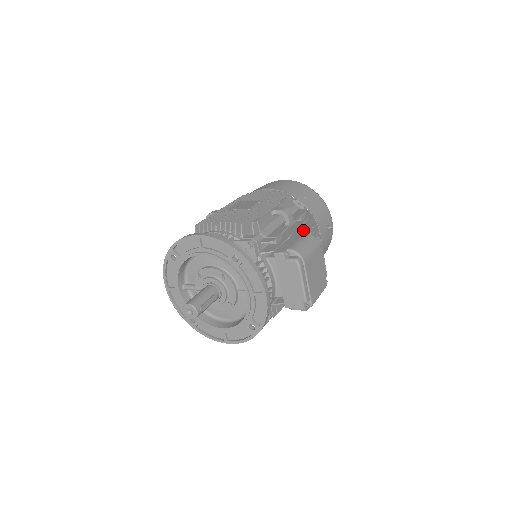
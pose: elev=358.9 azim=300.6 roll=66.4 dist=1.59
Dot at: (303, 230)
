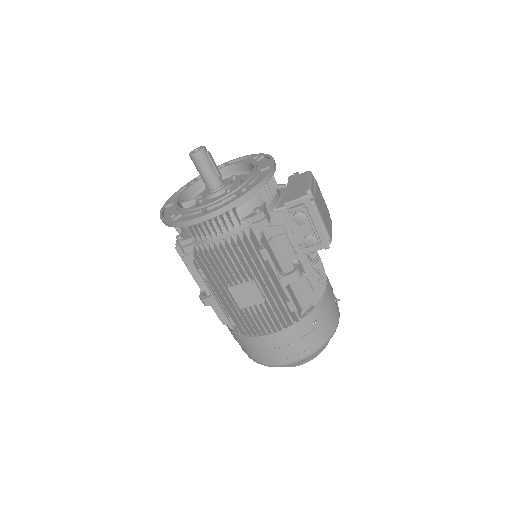
Dot at: occluded
